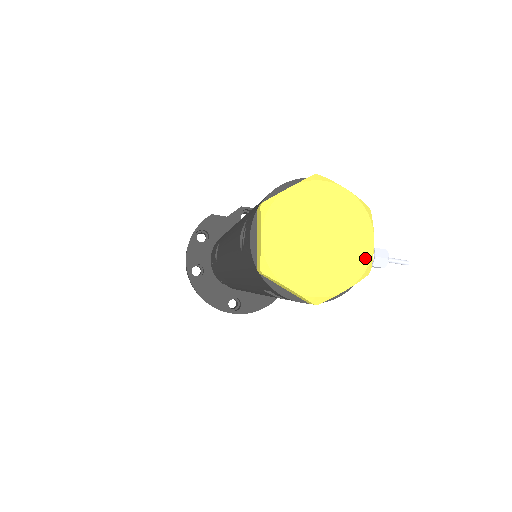
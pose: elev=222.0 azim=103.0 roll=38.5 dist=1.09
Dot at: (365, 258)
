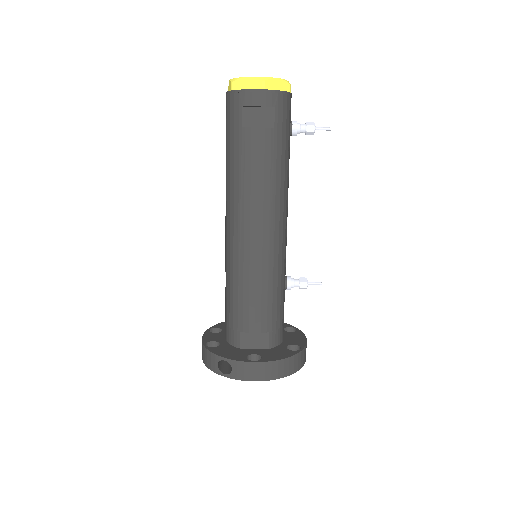
Dot at: occluded
